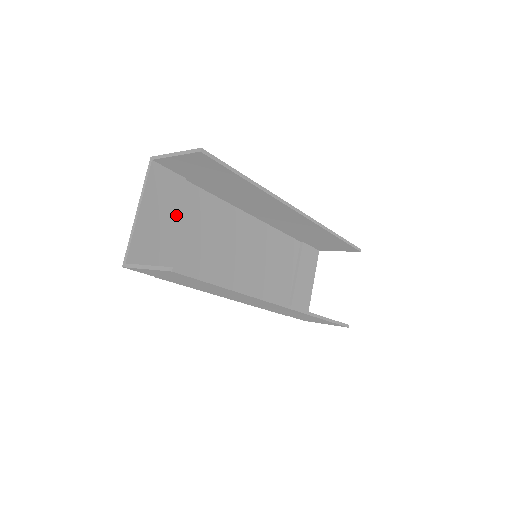
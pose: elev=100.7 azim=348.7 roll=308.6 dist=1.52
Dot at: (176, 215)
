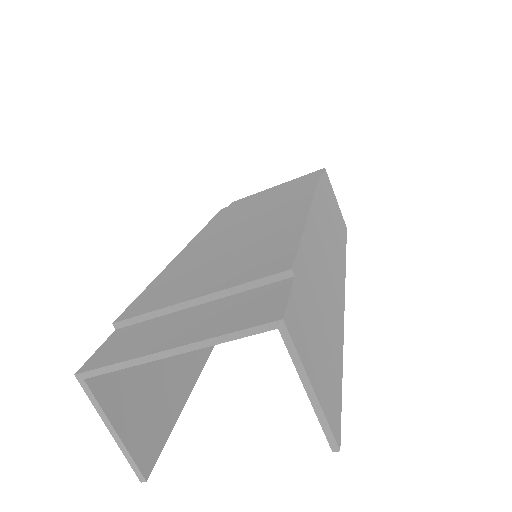
Dot at: occluded
